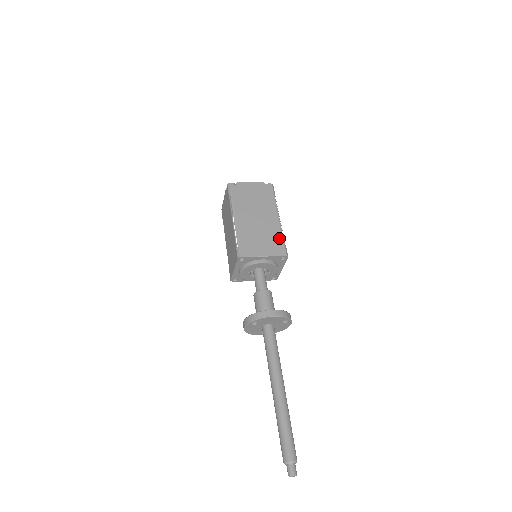
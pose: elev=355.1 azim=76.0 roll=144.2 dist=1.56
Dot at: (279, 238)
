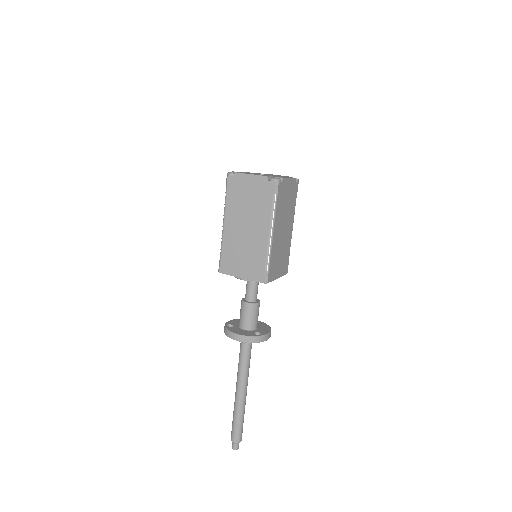
Dot at: (262, 259)
